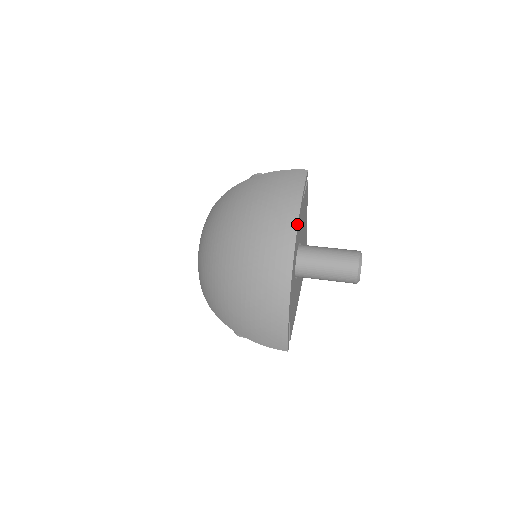
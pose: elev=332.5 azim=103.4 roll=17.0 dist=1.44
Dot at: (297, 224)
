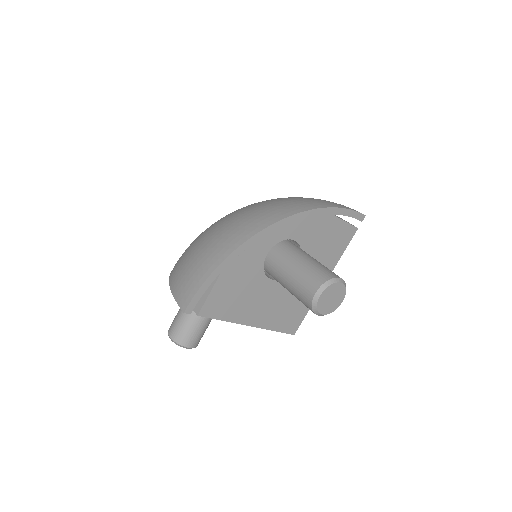
Dot at: (311, 209)
